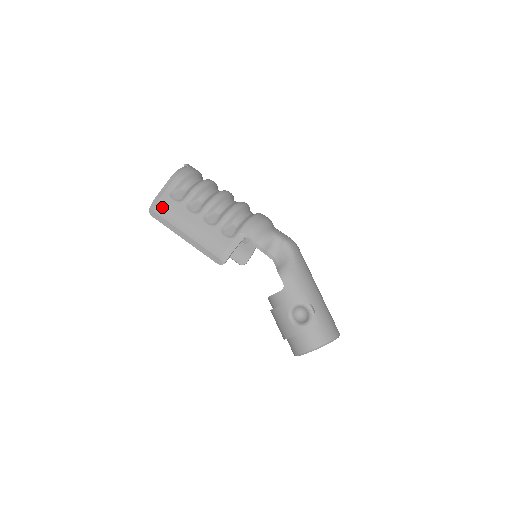
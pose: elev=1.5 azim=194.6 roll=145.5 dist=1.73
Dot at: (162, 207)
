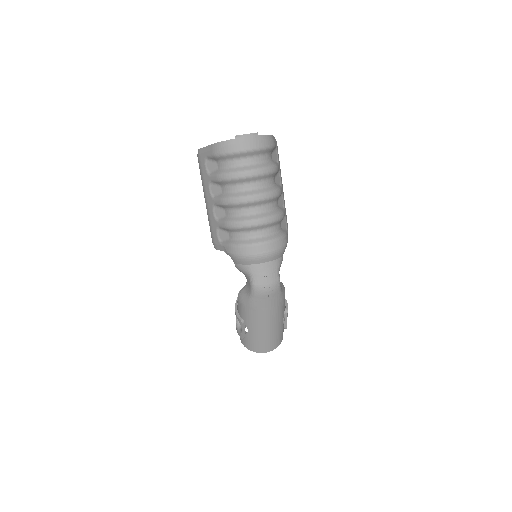
Dot at: (199, 163)
